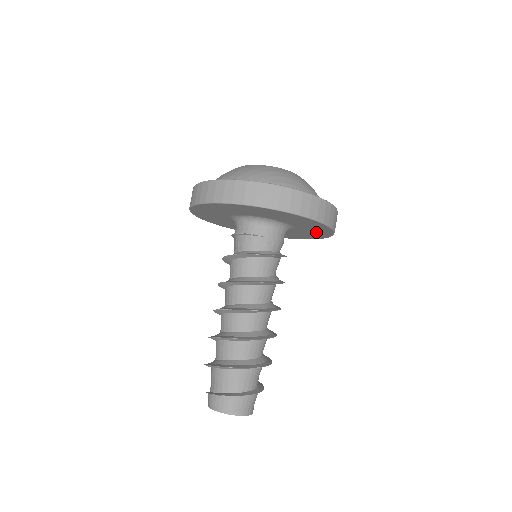
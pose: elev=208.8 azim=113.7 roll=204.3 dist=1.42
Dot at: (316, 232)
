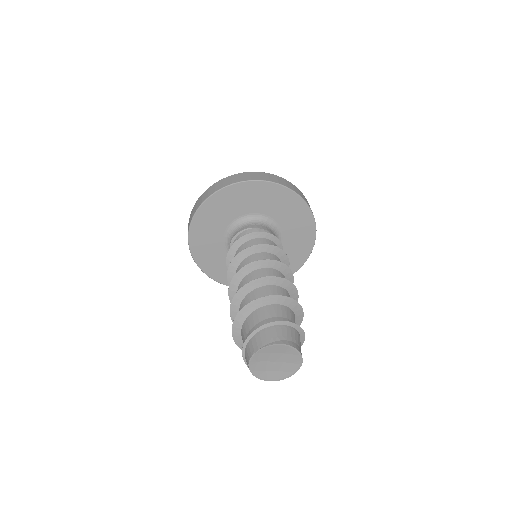
Dot at: (300, 227)
